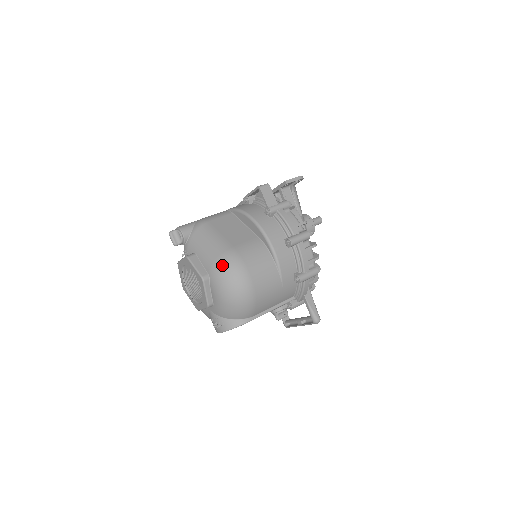
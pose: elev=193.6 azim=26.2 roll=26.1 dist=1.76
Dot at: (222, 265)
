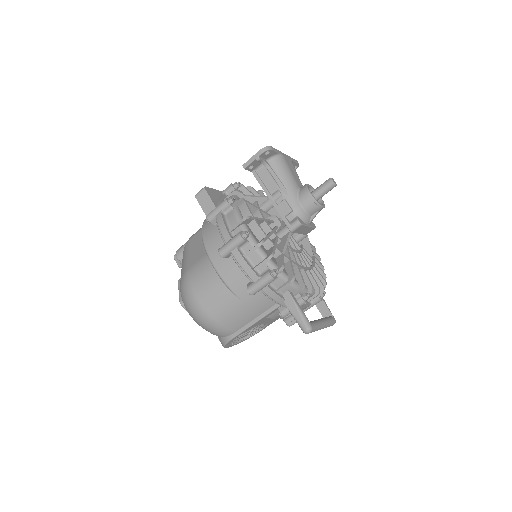
Dot at: (180, 290)
